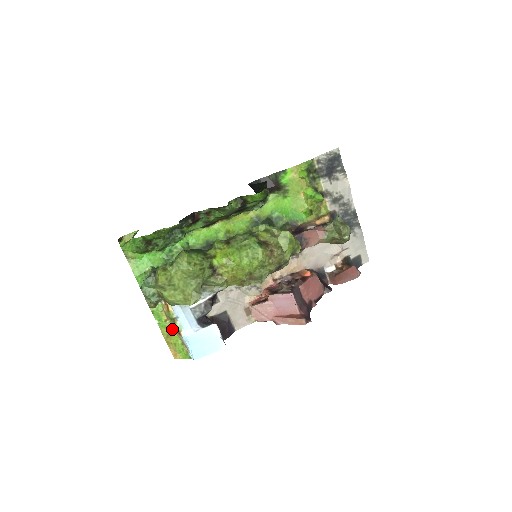
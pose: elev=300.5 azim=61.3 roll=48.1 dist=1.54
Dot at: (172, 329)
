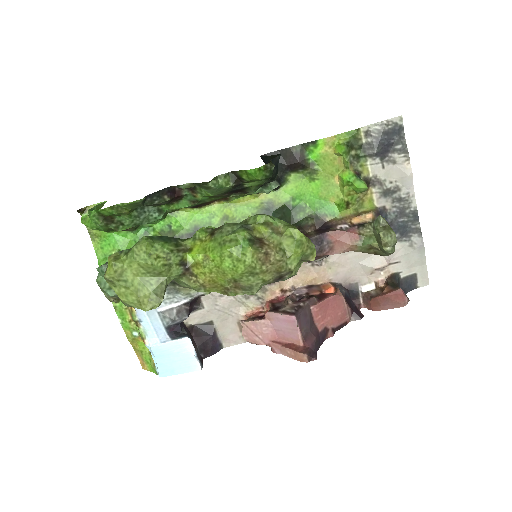
Dot at: (138, 333)
